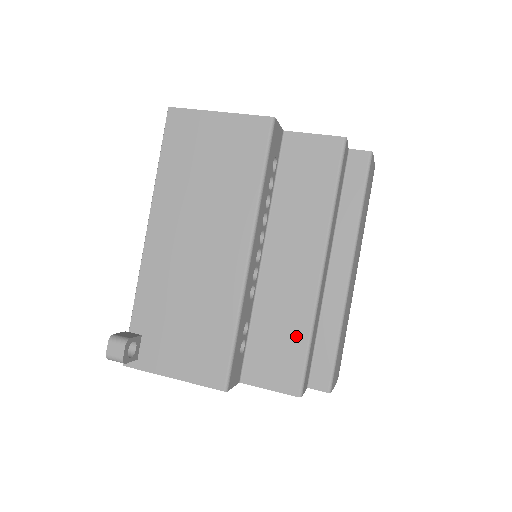
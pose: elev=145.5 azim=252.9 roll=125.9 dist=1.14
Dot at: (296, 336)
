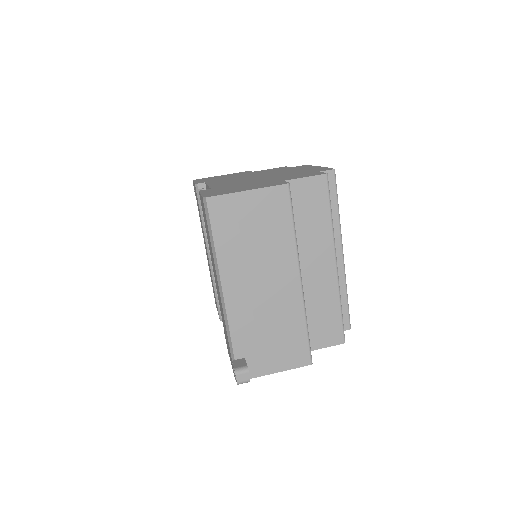
Dot at: (332, 310)
